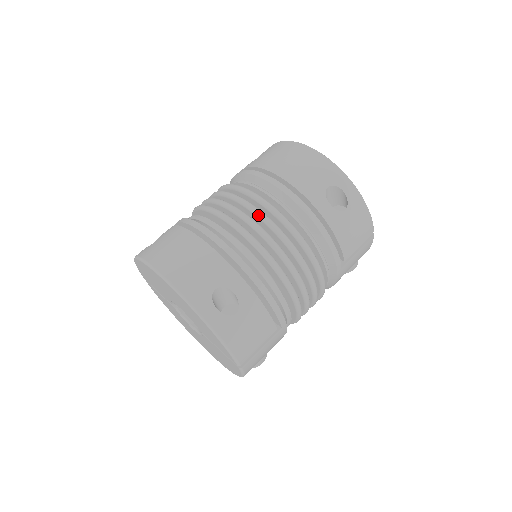
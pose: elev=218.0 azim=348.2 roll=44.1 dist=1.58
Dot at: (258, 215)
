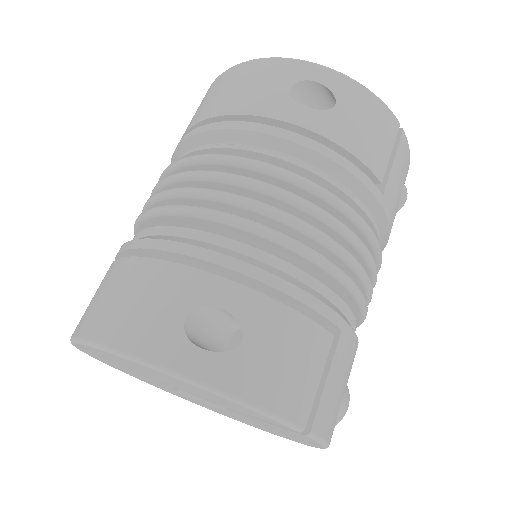
Dot at: (206, 178)
